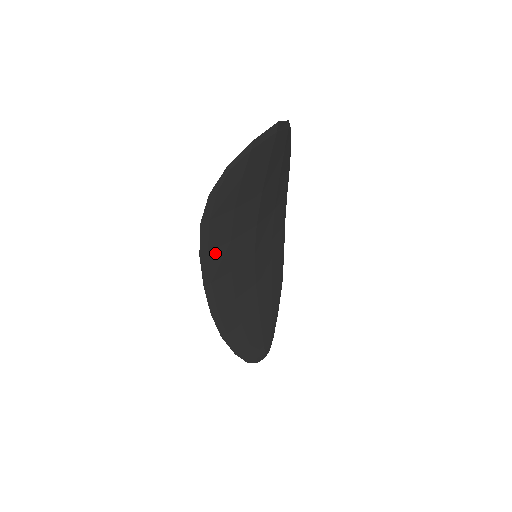
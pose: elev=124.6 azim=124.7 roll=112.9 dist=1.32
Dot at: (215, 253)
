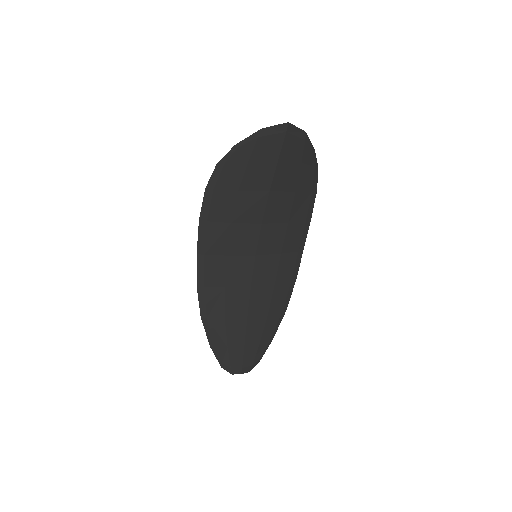
Dot at: (214, 226)
